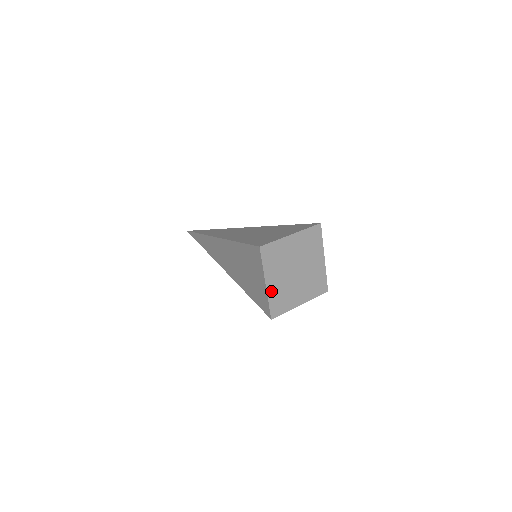
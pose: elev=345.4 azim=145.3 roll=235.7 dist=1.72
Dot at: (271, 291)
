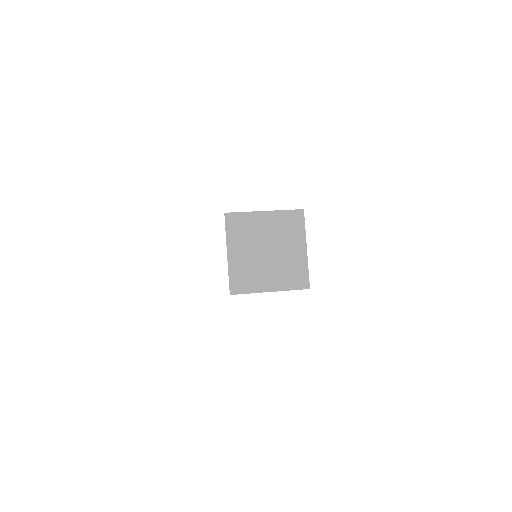
Dot at: (233, 263)
